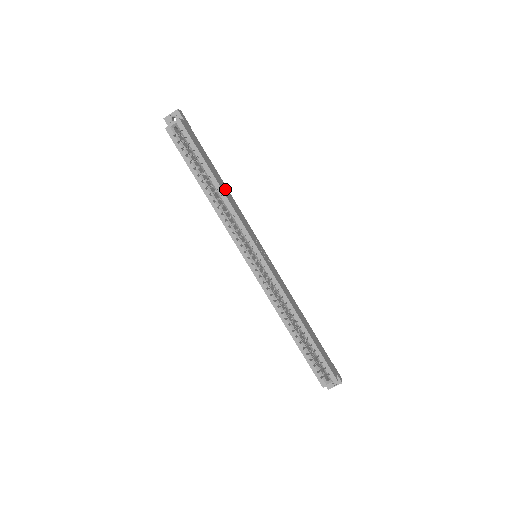
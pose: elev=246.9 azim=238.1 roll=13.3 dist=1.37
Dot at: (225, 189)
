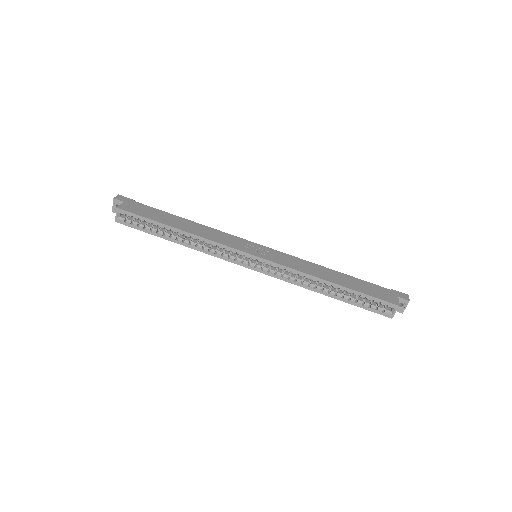
Dot at: (192, 227)
